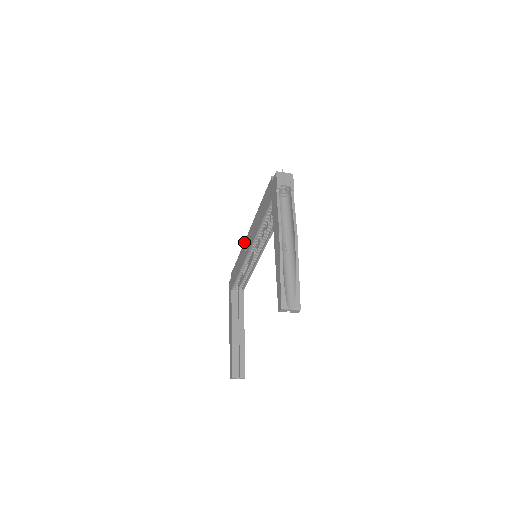
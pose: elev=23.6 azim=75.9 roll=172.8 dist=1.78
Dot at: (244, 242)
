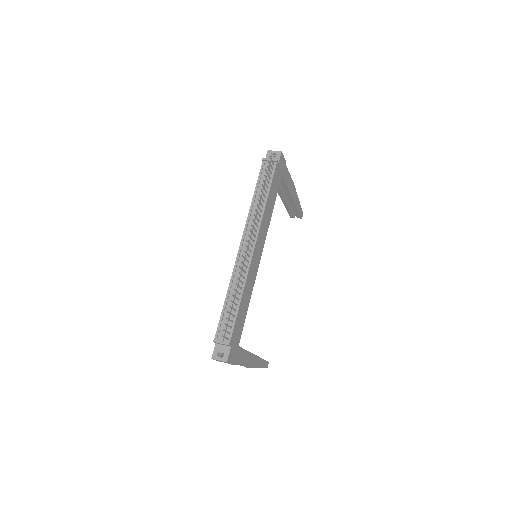
Dot at: (244, 230)
